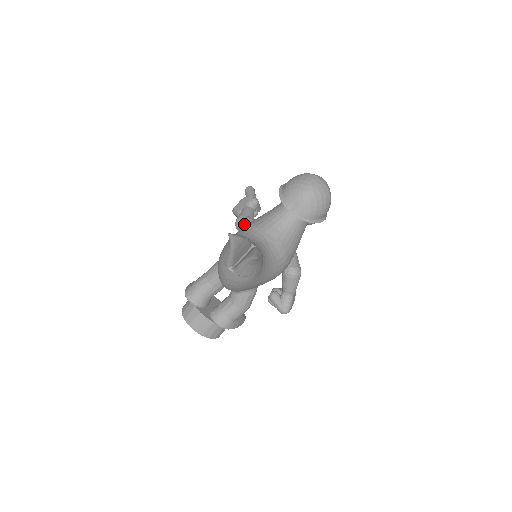
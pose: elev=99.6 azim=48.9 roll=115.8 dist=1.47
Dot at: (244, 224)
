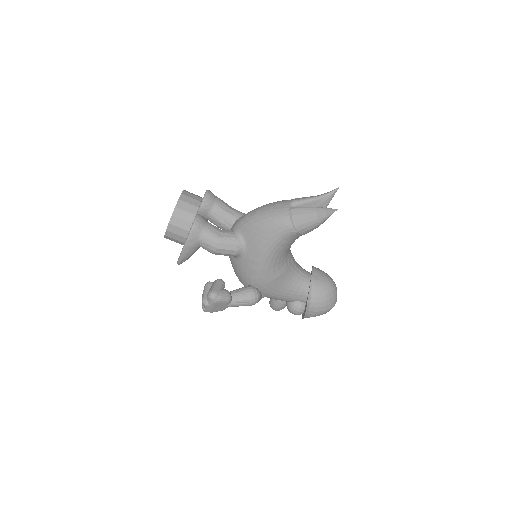
Dot at: occluded
